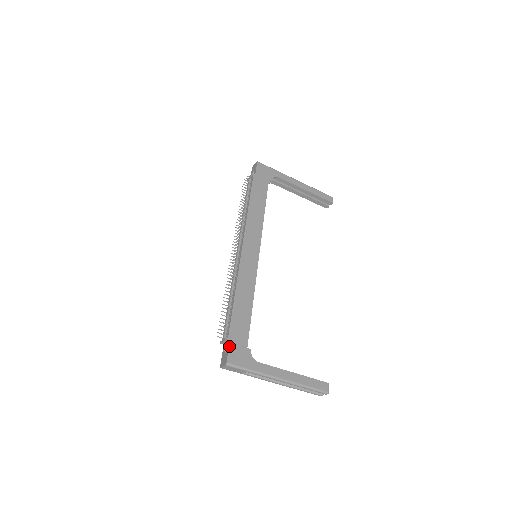
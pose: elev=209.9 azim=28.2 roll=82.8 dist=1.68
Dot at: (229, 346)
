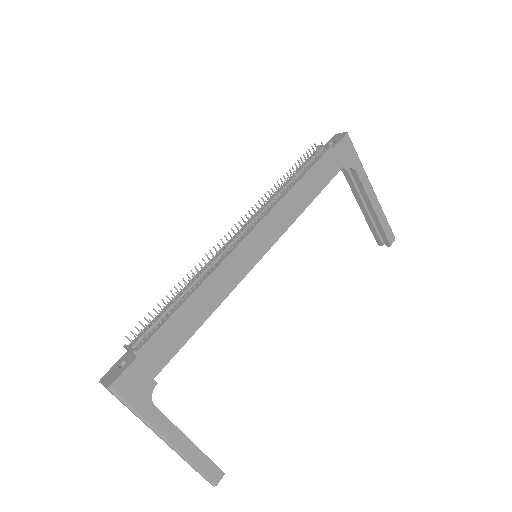
Dot at: (130, 364)
